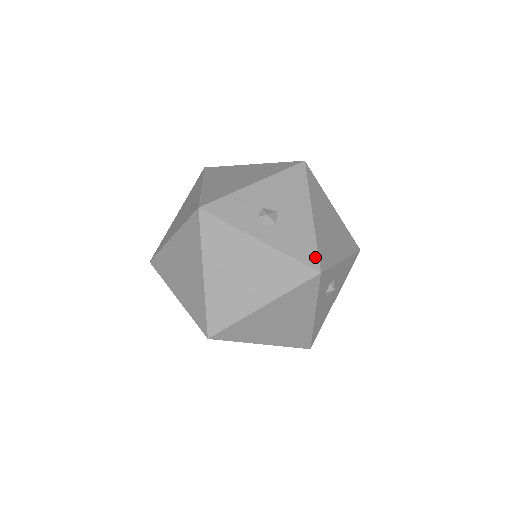
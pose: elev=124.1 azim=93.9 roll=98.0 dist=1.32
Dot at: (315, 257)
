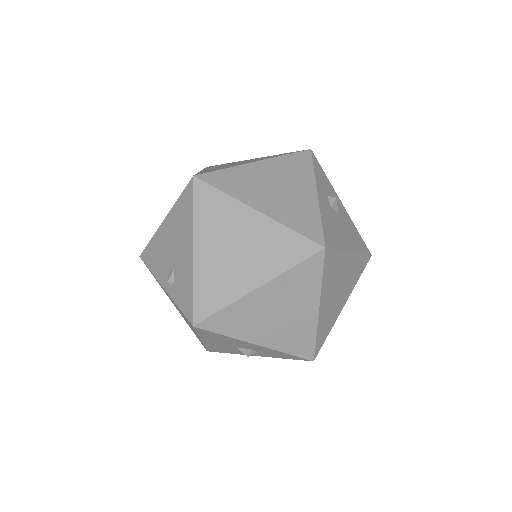
Dot at: occluded
